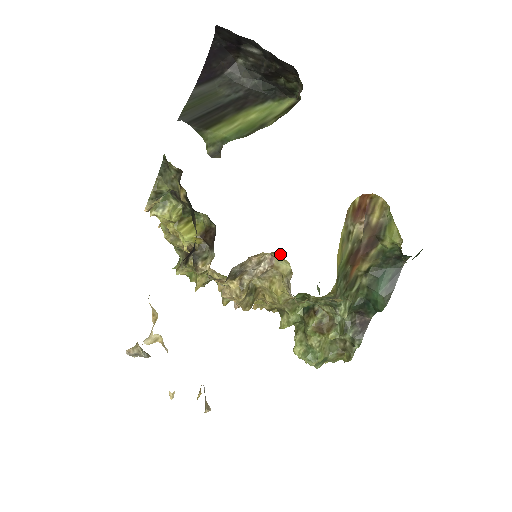
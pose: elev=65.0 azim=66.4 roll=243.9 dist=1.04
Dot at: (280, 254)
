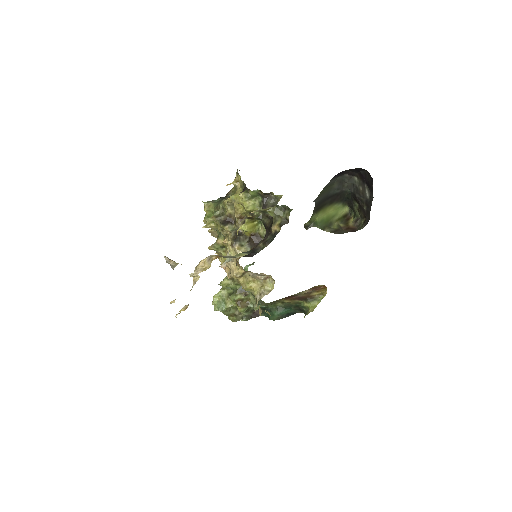
Dot at: (274, 281)
